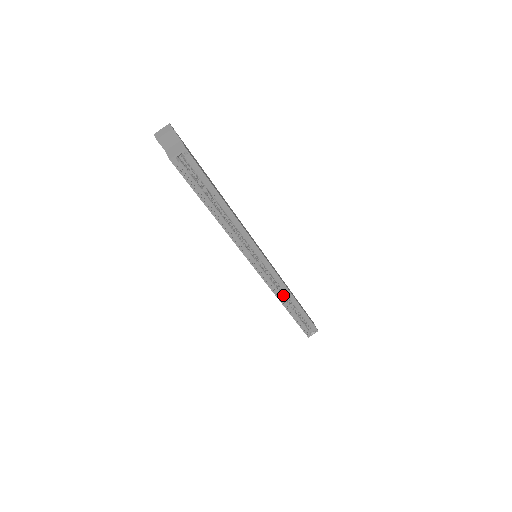
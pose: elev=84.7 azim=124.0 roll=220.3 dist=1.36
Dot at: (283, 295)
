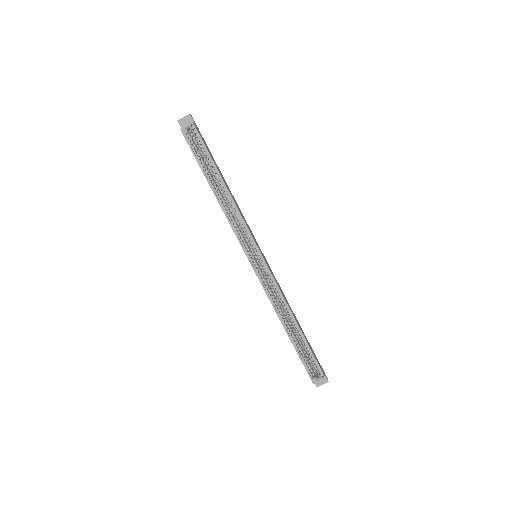
Dot at: (281, 309)
